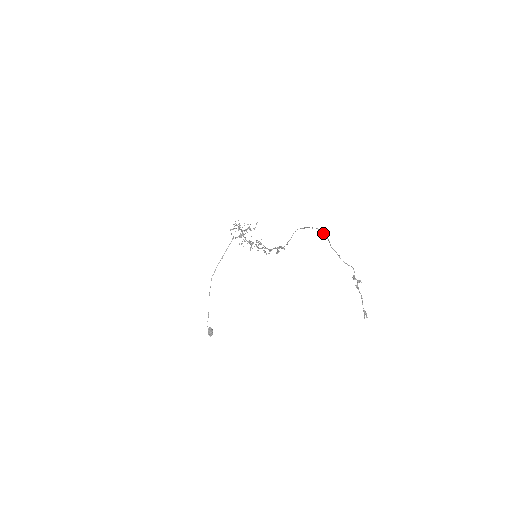
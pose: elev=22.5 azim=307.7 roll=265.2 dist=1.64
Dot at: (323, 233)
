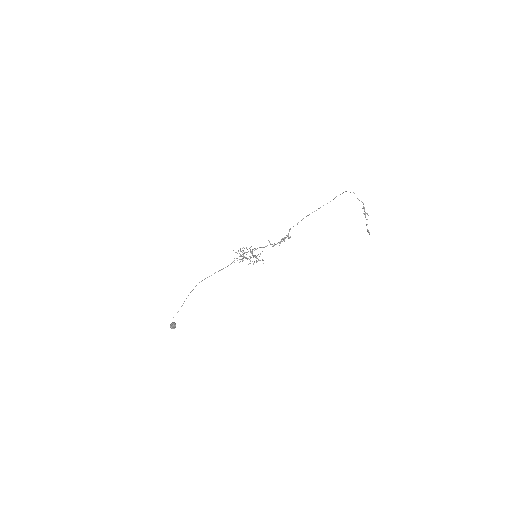
Dot at: occluded
